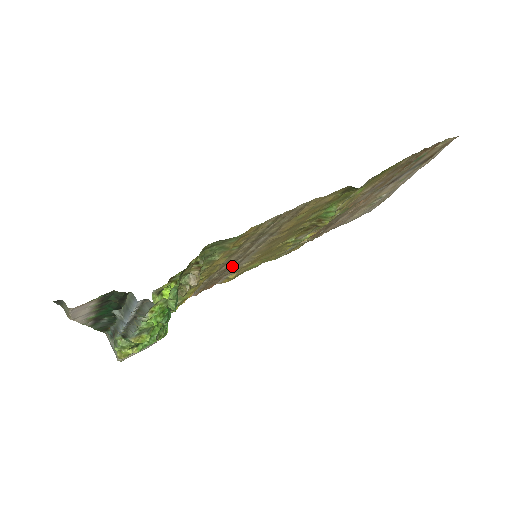
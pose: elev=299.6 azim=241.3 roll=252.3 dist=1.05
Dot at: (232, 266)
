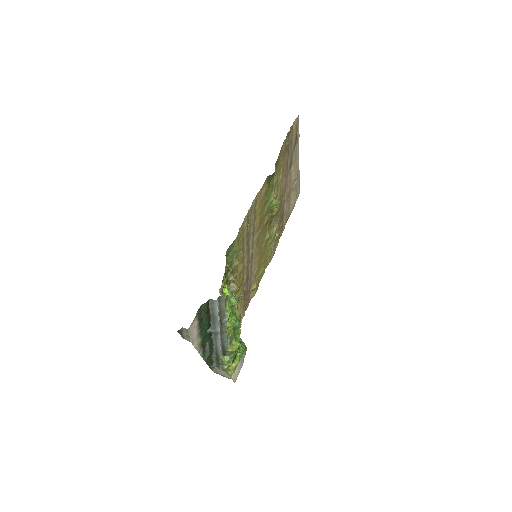
Dot at: (249, 275)
